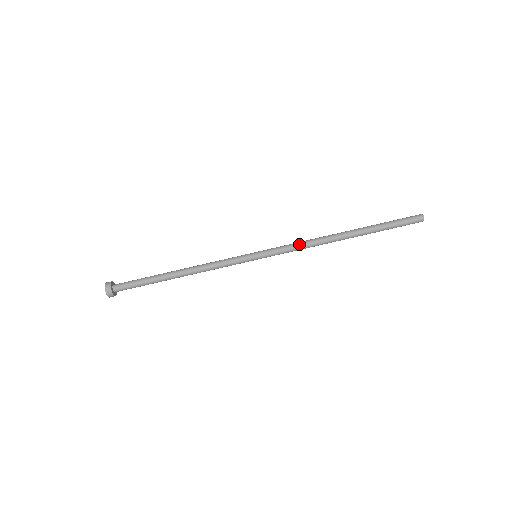
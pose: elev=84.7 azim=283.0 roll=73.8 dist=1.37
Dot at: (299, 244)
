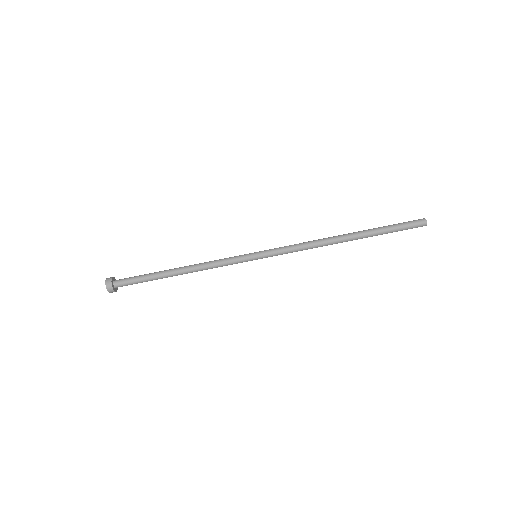
Dot at: (300, 250)
